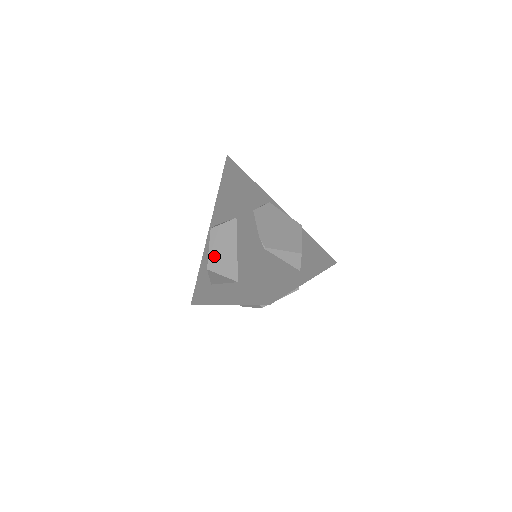
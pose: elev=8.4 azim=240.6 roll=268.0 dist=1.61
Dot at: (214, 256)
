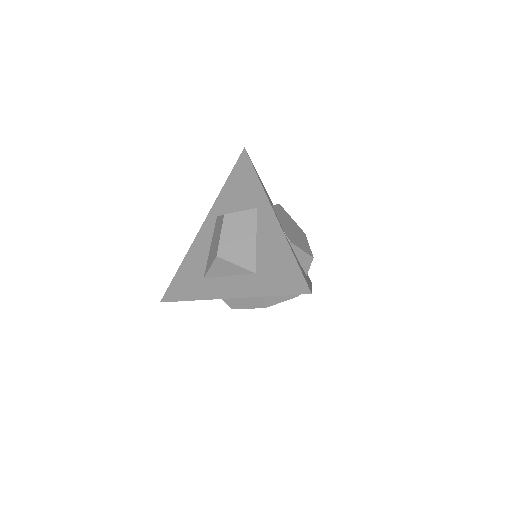
Dot at: (227, 243)
